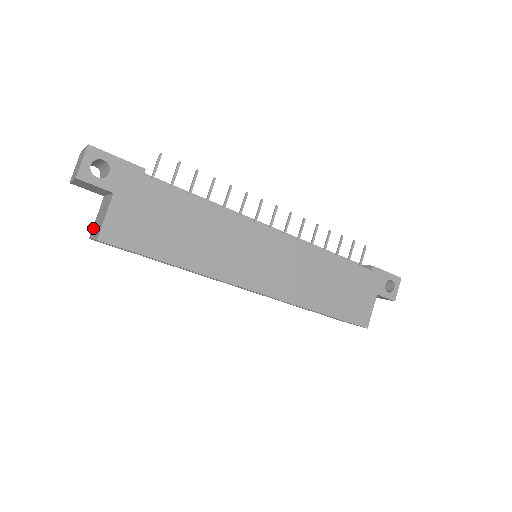
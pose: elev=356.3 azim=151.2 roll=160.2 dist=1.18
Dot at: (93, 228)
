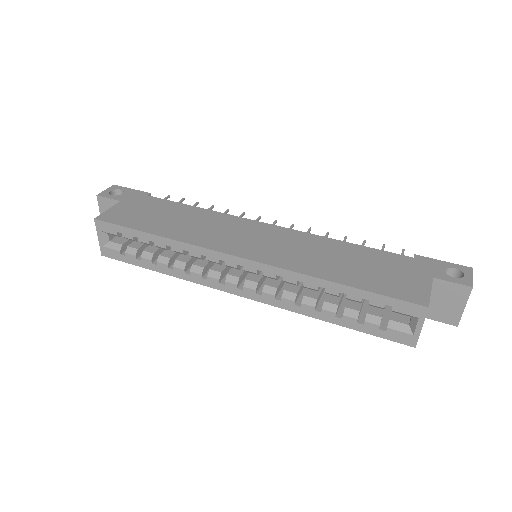
Dot at: occluded
